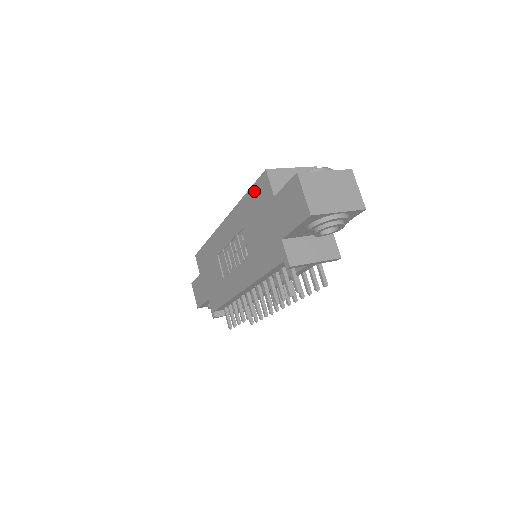
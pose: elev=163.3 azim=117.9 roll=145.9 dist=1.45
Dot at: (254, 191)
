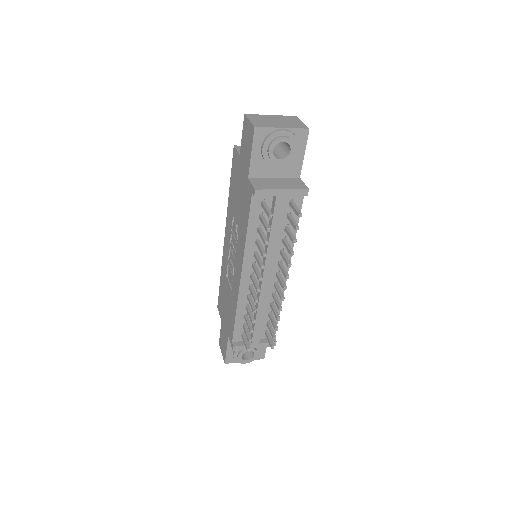
Dot at: (232, 174)
